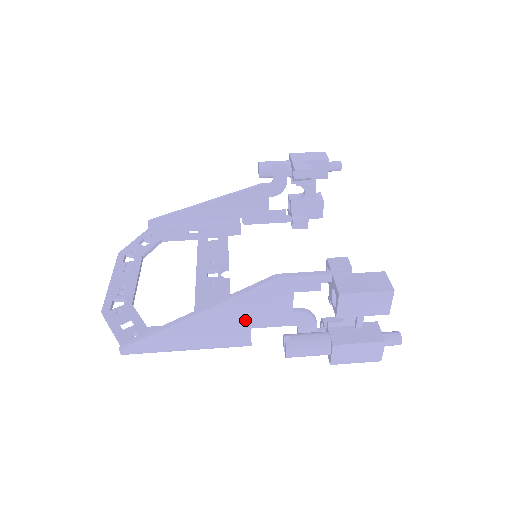
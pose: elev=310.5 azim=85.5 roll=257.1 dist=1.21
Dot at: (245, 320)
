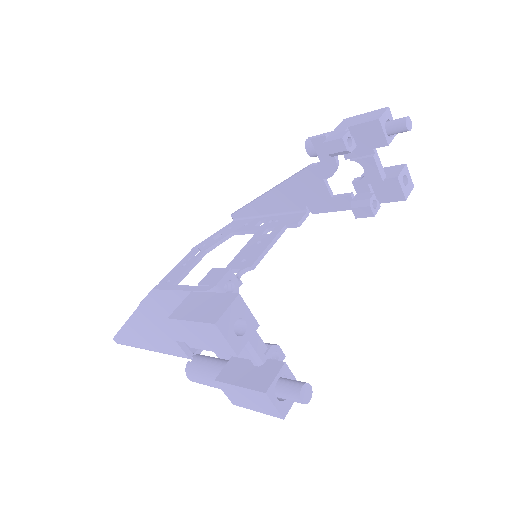
Dot at: (165, 331)
